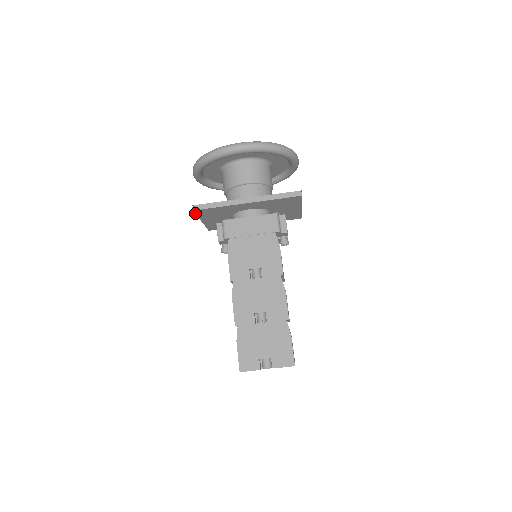
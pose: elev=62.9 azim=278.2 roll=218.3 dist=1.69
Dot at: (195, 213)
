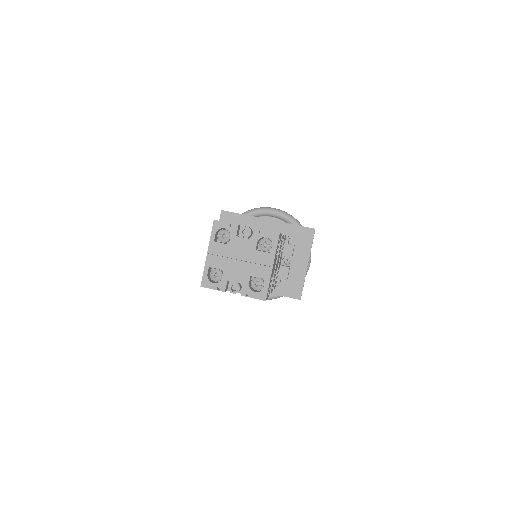
Dot at: (220, 219)
